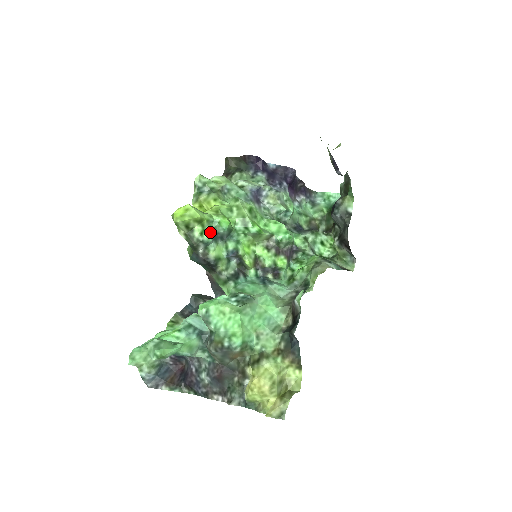
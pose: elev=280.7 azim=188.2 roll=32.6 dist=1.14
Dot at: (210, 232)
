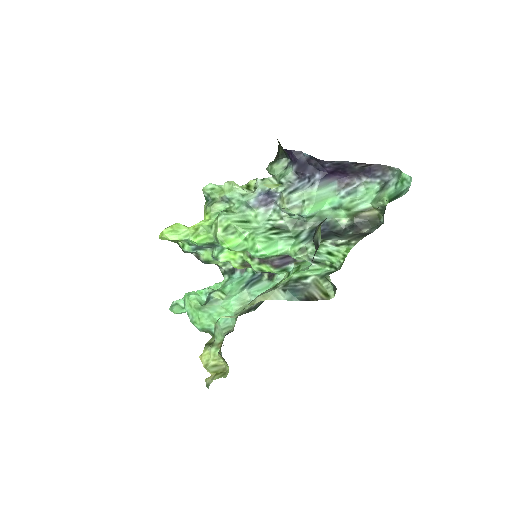
Dot at: (189, 246)
